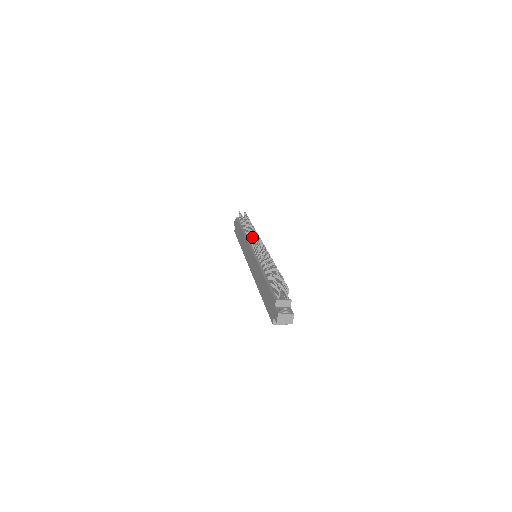
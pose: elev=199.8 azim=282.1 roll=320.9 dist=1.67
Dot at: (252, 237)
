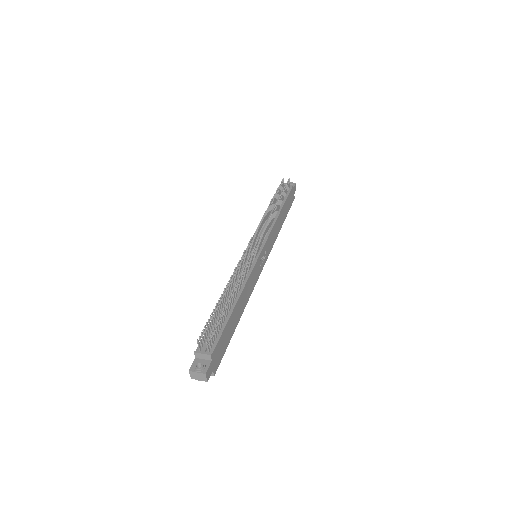
Dot at: (254, 233)
